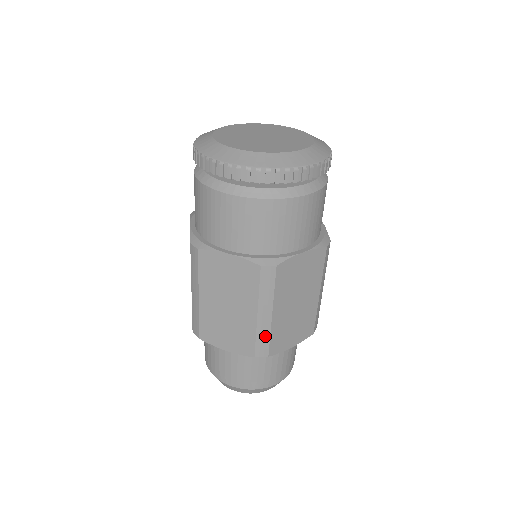
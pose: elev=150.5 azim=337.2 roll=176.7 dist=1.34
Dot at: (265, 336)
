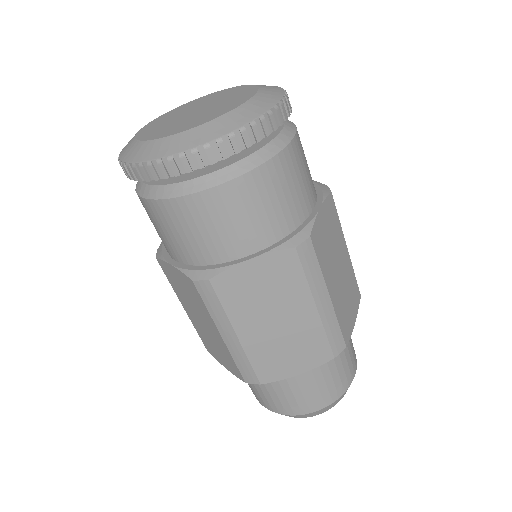
Dot at: (243, 361)
